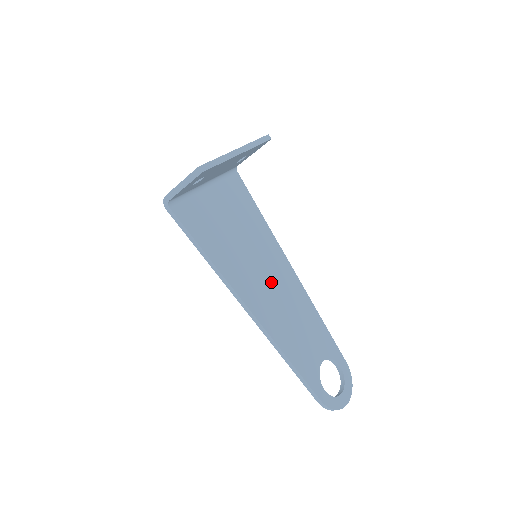
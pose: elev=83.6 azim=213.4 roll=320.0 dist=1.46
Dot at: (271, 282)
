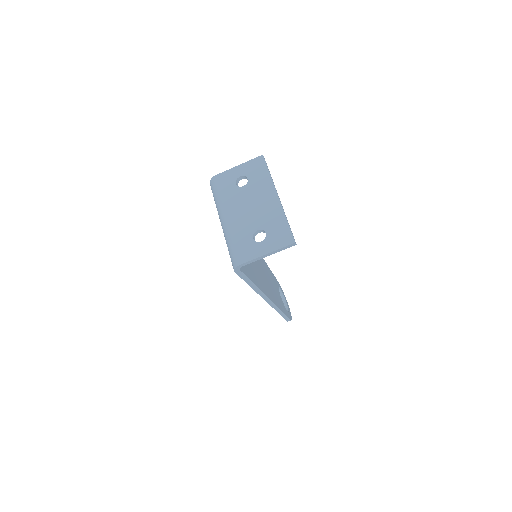
Dot at: (259, 266)
